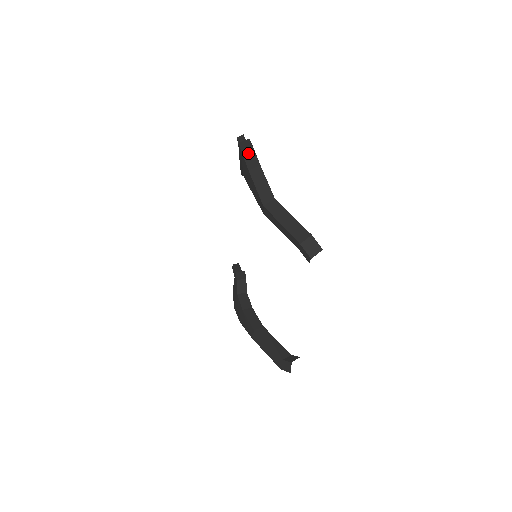
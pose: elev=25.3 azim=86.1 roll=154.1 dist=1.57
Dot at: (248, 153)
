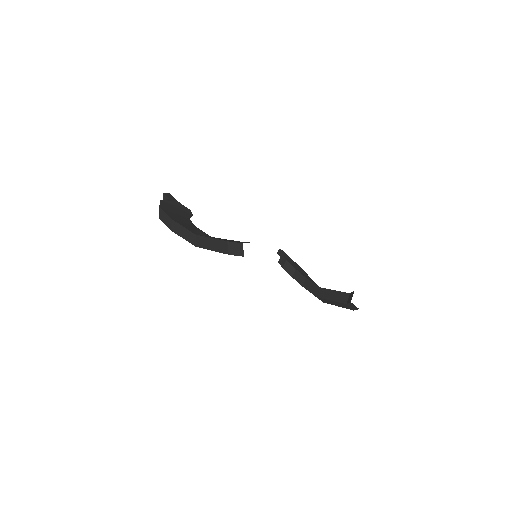
Dot at: (162, 217)
